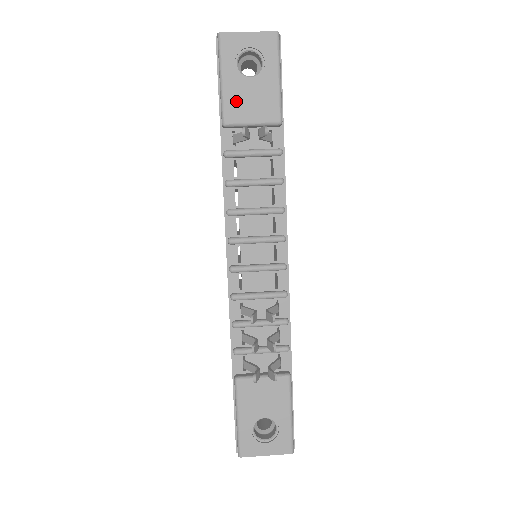
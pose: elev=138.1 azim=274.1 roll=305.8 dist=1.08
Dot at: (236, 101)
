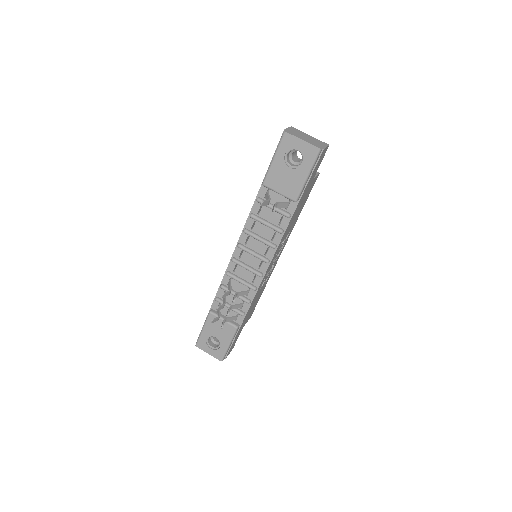
Dot at: (275, 176)
